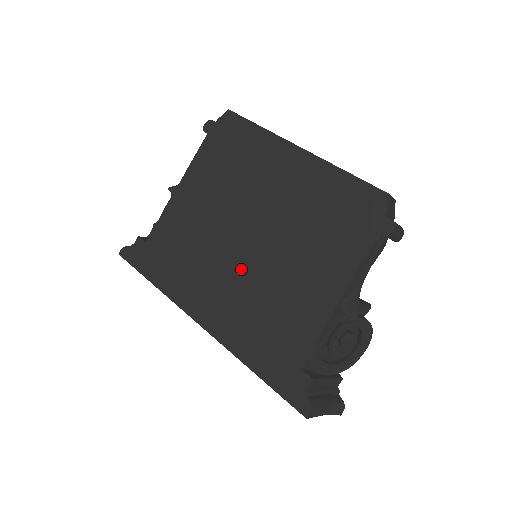
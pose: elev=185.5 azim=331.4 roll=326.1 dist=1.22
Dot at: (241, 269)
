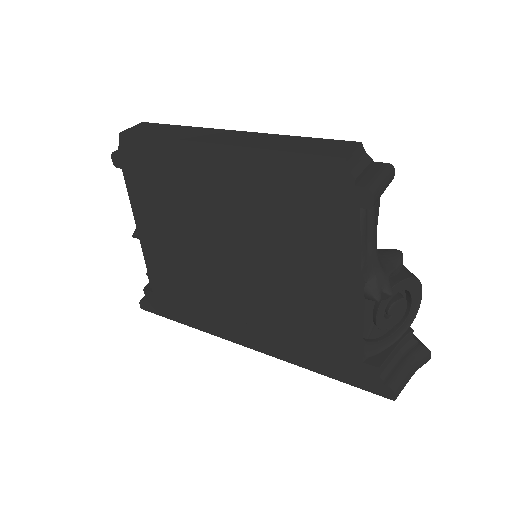
Dot at: (248, 290)
